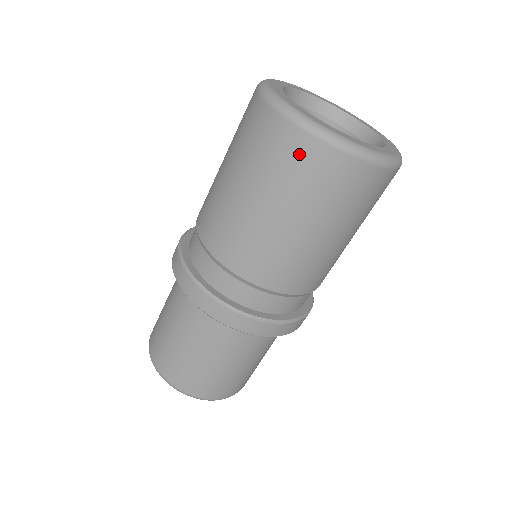
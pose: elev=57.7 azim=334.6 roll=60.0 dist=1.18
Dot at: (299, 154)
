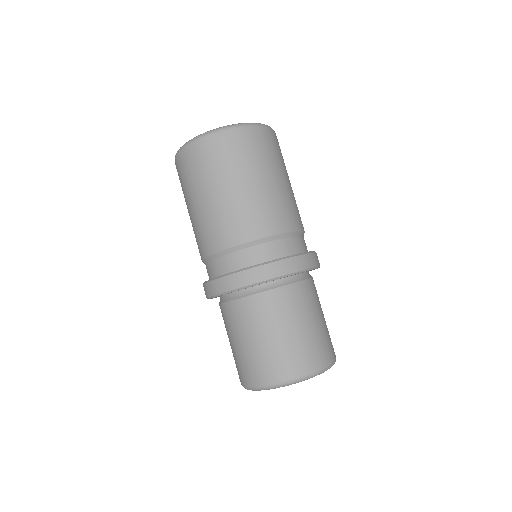
Dot at: (249, 140)
